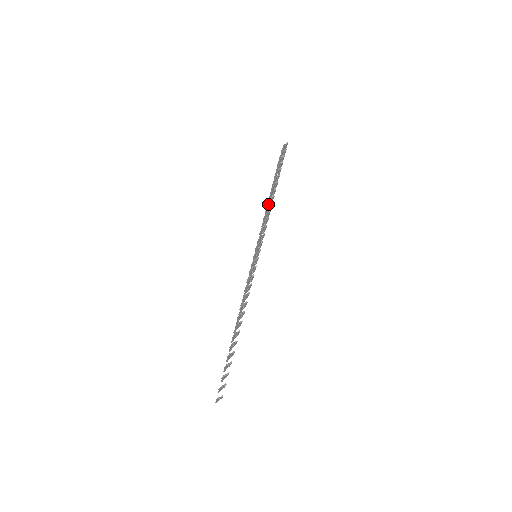
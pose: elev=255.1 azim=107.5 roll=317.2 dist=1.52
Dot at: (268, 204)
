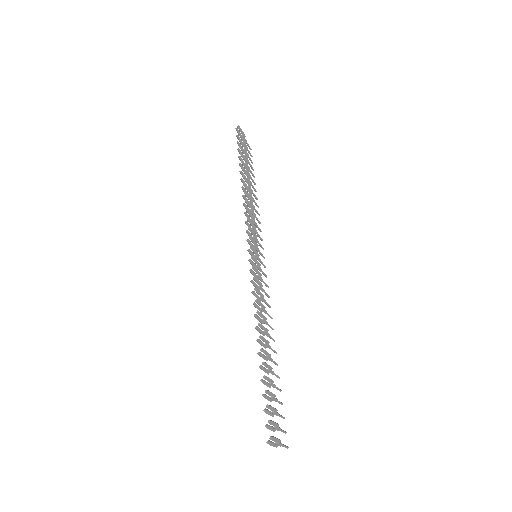
Dot at: occluded
